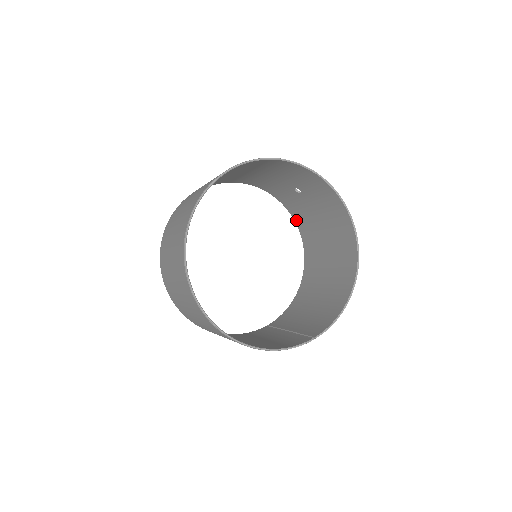
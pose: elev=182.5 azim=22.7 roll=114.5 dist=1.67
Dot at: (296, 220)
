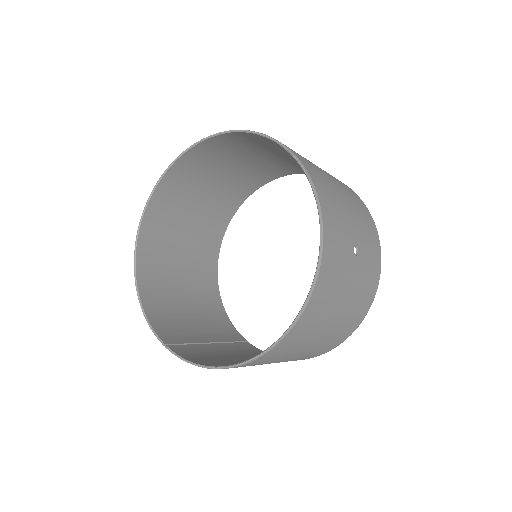
Dot at: (369, 300)
